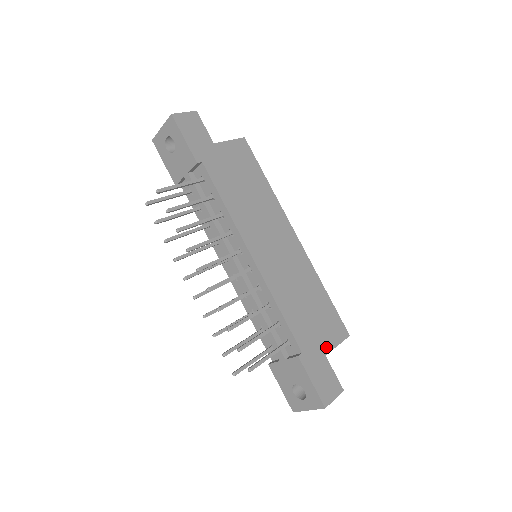
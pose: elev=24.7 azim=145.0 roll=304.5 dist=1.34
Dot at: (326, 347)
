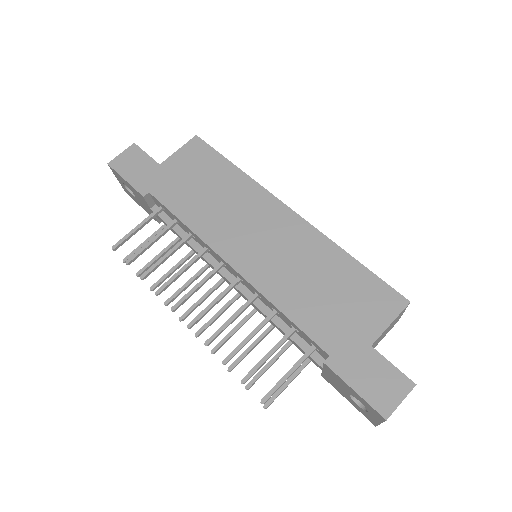
Dot at: (369, 334)
